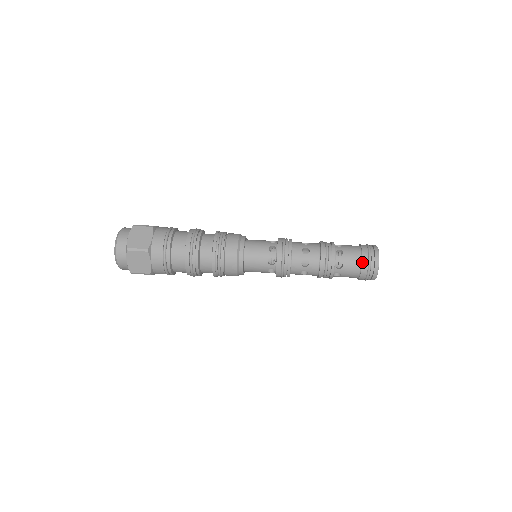
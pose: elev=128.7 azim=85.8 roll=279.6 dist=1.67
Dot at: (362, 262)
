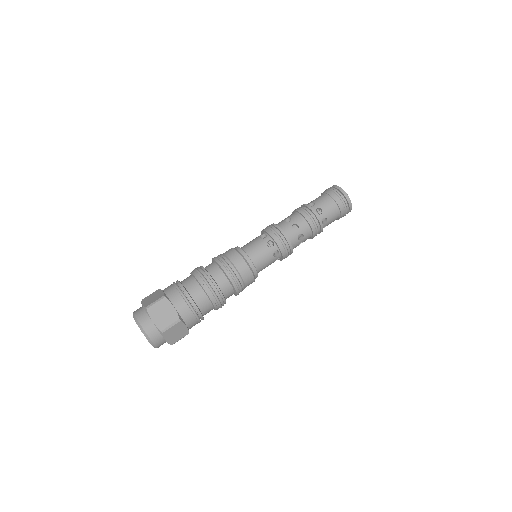
Dot at: (339, 207)
